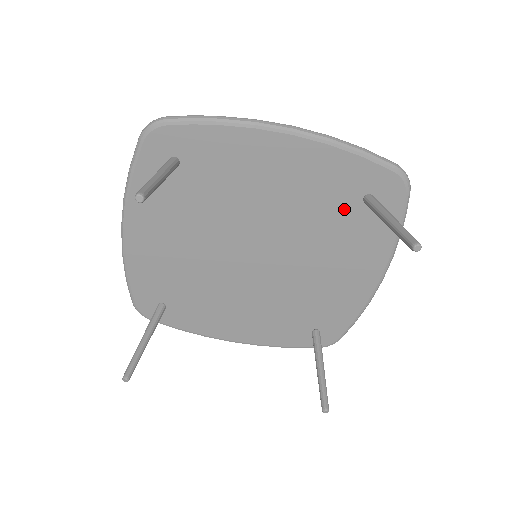
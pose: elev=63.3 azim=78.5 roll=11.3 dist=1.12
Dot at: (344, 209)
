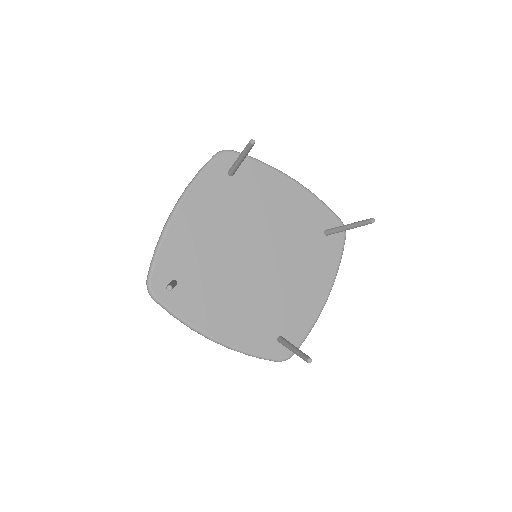
Dot at: (313, 236)
